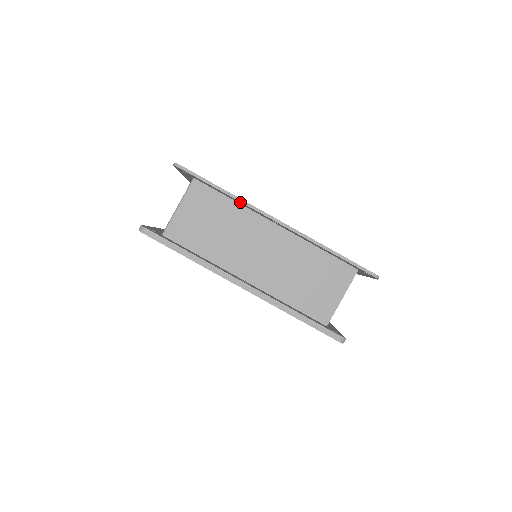
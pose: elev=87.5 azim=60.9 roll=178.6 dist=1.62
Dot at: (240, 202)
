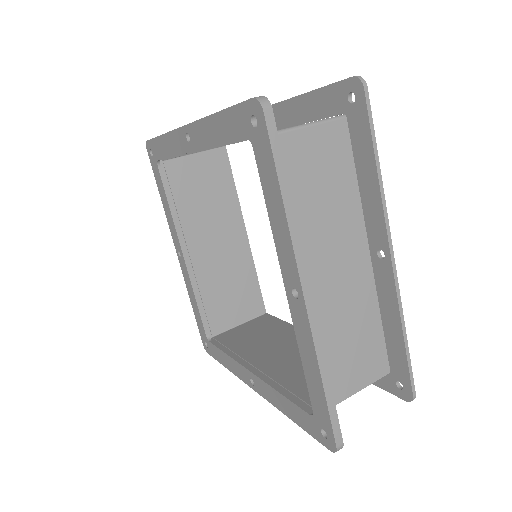
Dot at: (377, 196)
